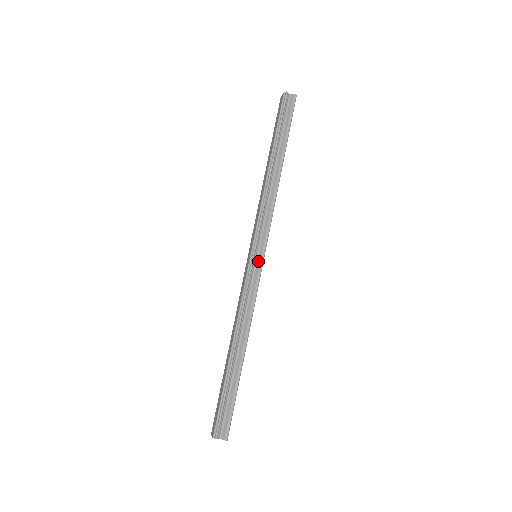
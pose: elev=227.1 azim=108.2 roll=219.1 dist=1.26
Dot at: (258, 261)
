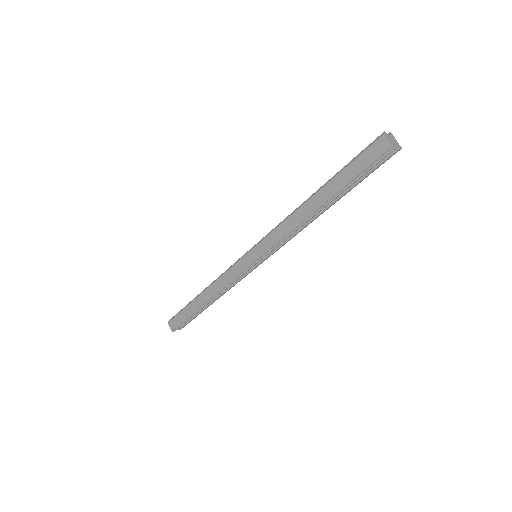
Dot at: (257, 264)
